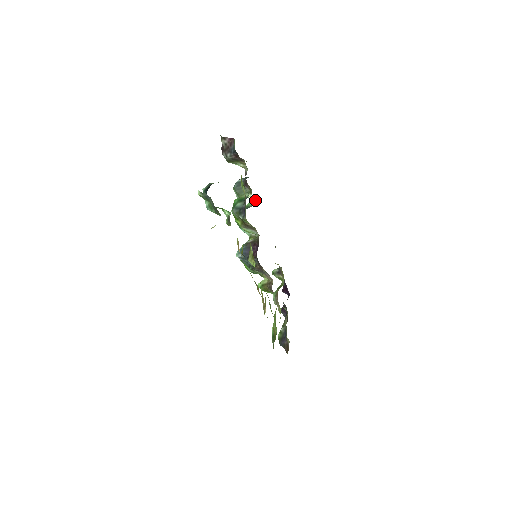
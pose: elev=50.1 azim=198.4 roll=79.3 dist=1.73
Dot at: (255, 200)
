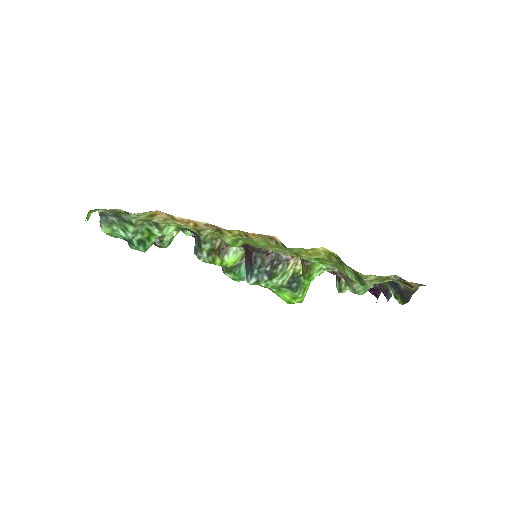
Dot at: occluded
